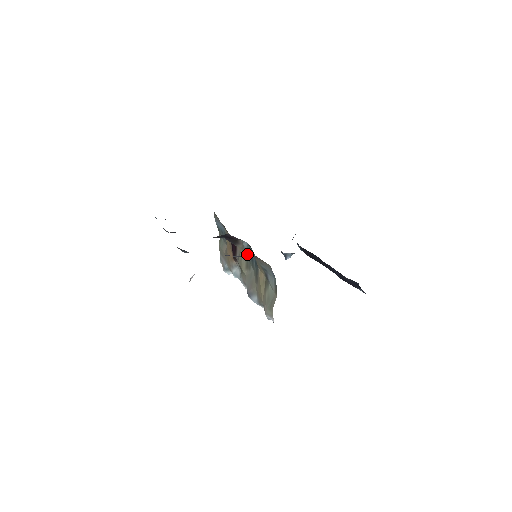
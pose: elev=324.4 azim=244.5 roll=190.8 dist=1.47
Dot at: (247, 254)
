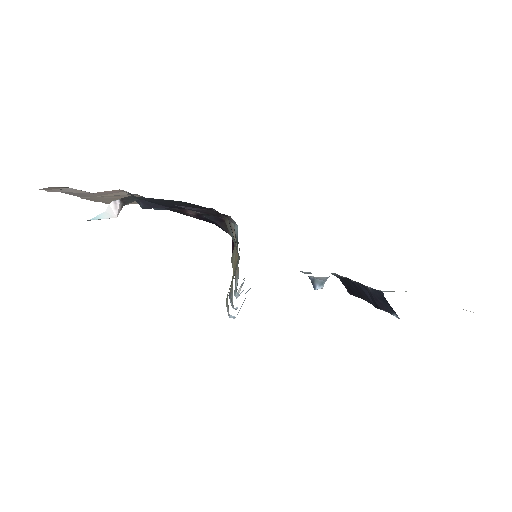
Dot at: occluded
